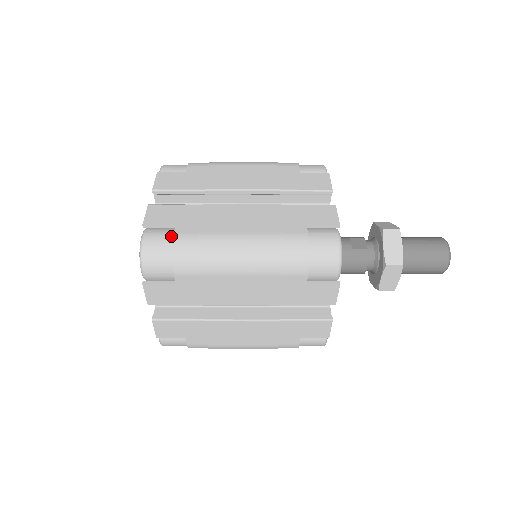
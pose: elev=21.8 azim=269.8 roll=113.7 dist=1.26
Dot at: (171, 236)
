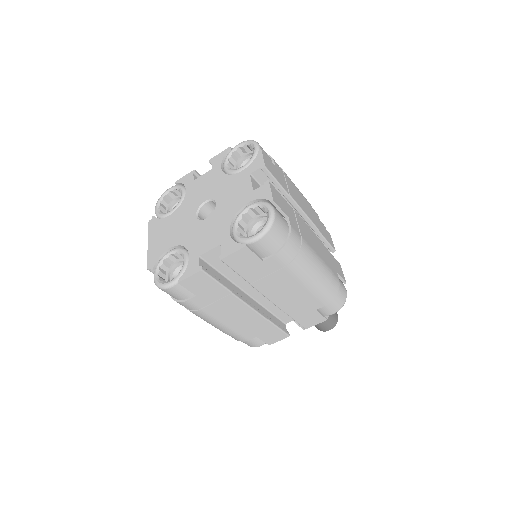
Dot at: (288, 225)
